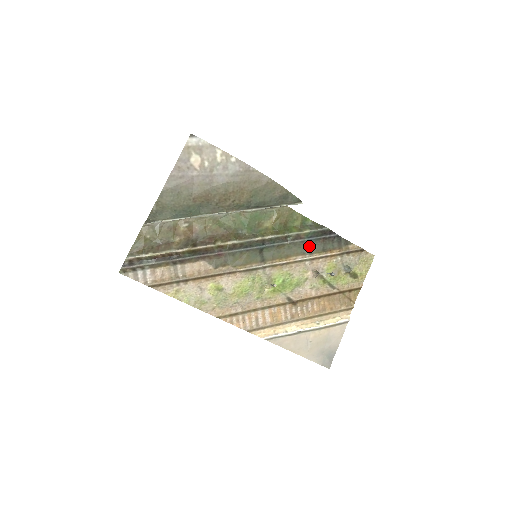
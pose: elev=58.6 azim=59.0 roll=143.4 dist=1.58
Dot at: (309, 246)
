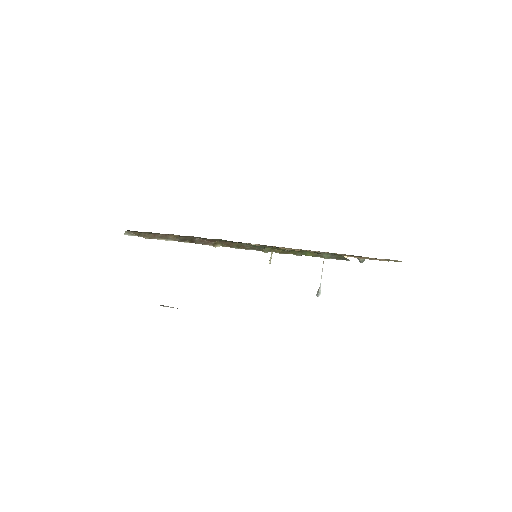
Dot at: occluded
